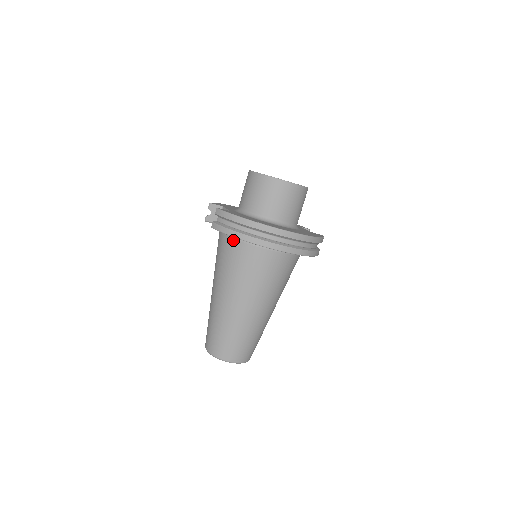
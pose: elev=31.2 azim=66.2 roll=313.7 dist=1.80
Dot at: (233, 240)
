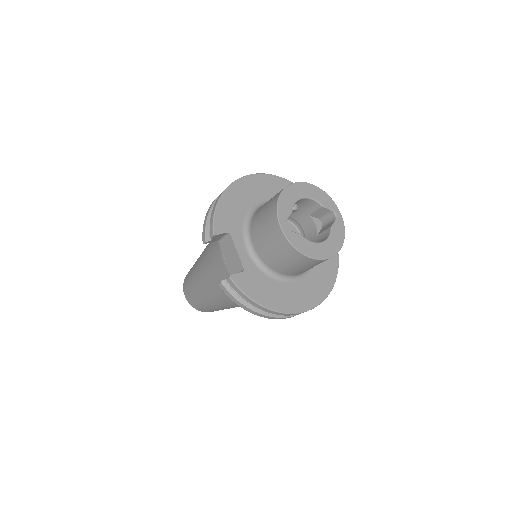
Dot at: occluded
